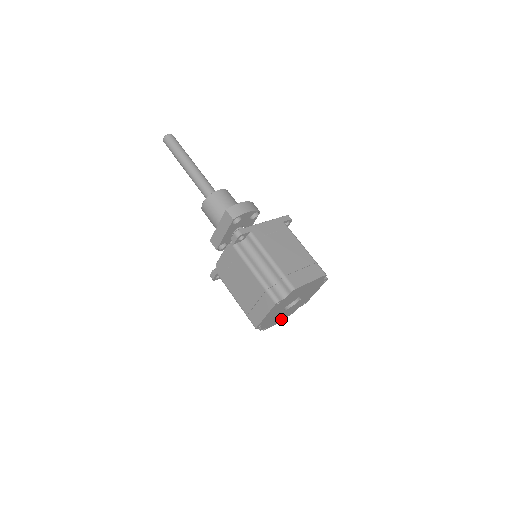
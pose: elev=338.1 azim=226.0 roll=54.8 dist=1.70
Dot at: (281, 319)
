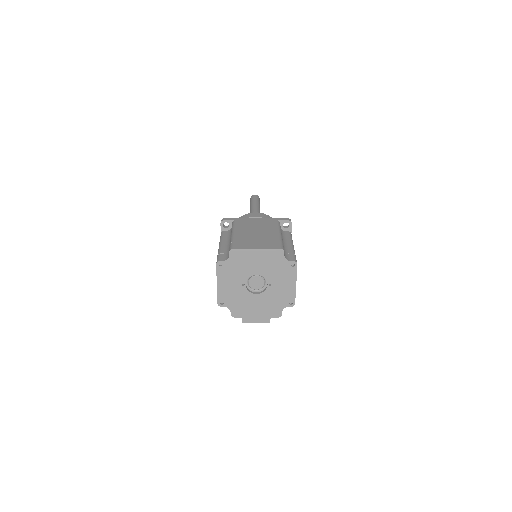
Dot at: (264, 316)
